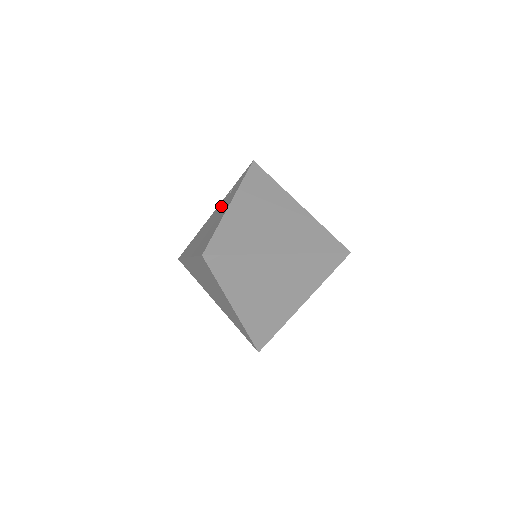
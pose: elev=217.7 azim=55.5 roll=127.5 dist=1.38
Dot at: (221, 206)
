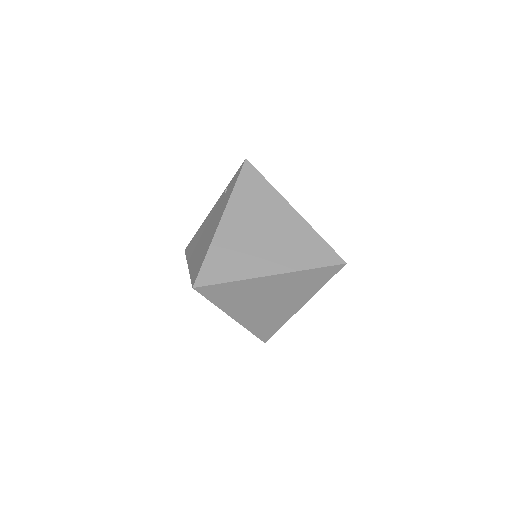
Dot at: (216, 210)
